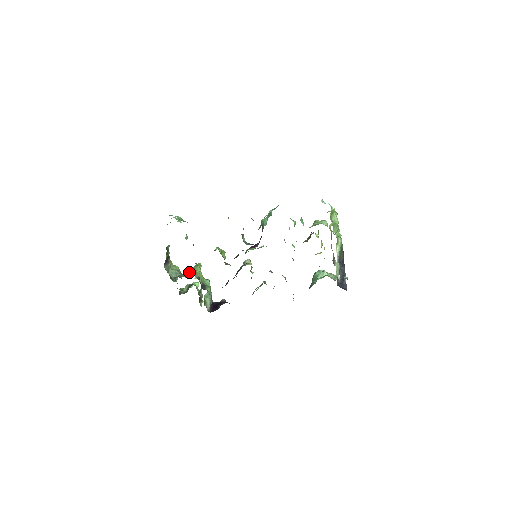
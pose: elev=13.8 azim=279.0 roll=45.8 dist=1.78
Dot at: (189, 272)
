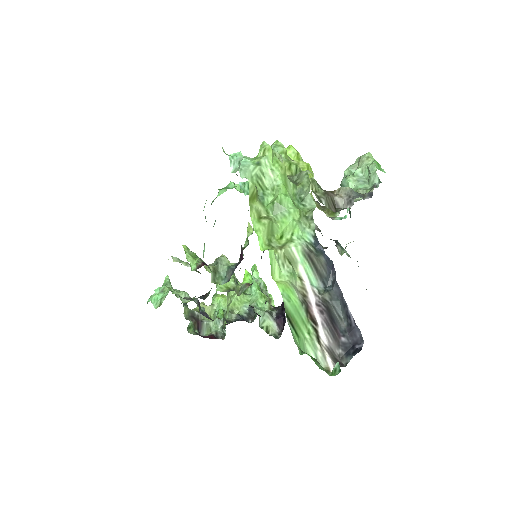
Dot at: (227, 307)
